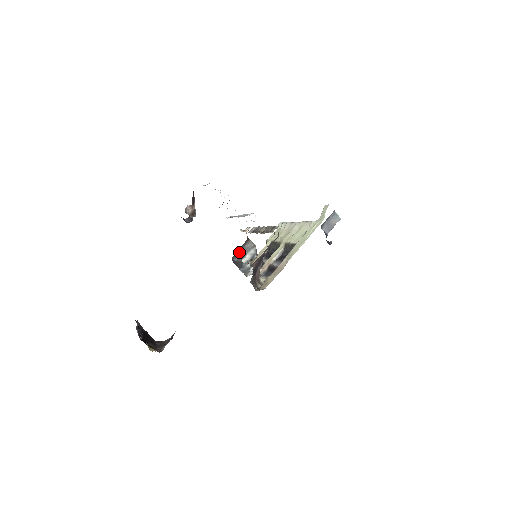
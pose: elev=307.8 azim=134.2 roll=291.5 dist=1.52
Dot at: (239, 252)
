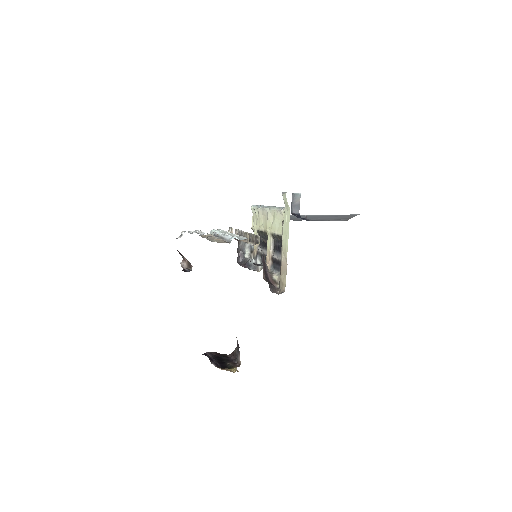
Dot at: (238, 253)
